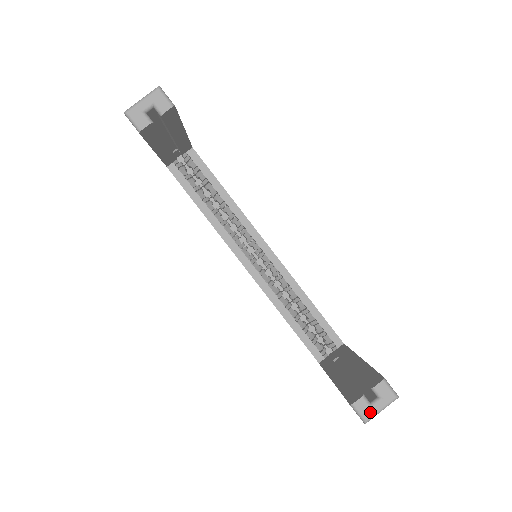
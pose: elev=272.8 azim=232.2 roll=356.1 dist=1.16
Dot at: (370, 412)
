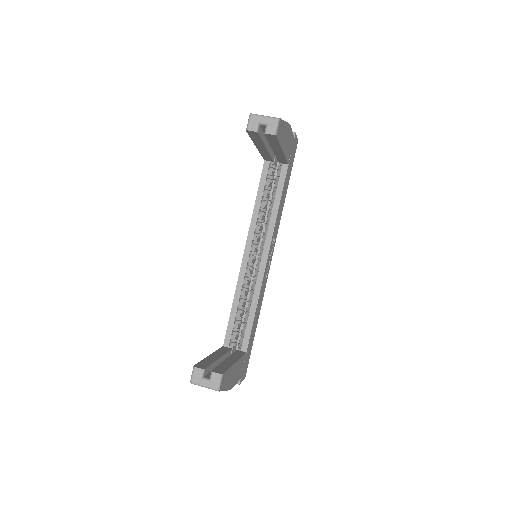
Dot at: (198, 380)
